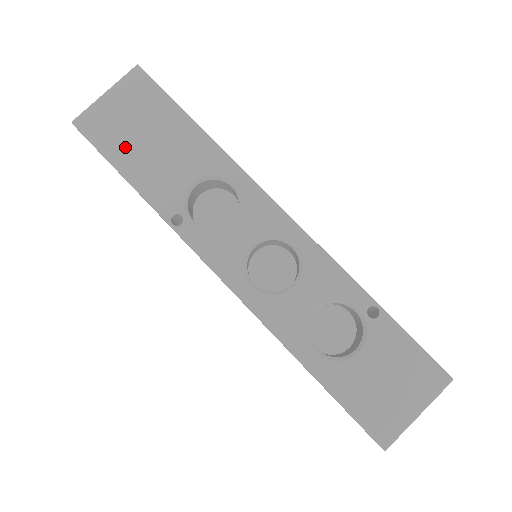
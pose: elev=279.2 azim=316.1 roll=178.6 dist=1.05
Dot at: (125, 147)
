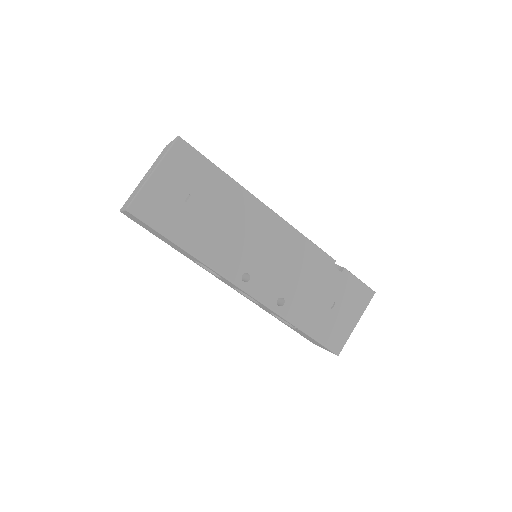
Dot at: occluded
